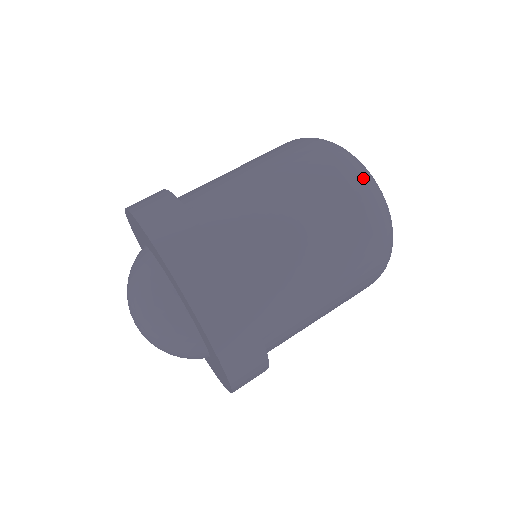
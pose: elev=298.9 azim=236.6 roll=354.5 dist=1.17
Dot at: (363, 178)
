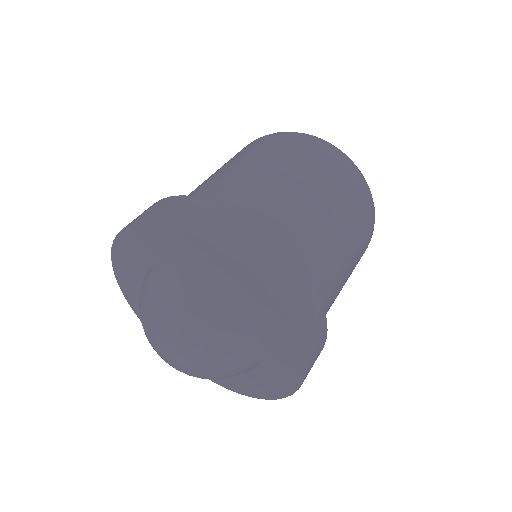
Dot at: (369, 188)
